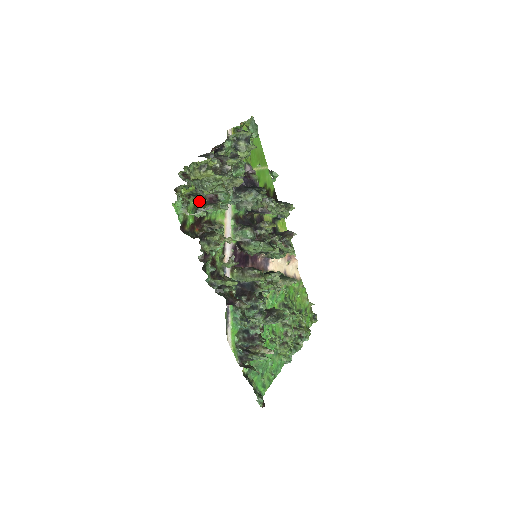
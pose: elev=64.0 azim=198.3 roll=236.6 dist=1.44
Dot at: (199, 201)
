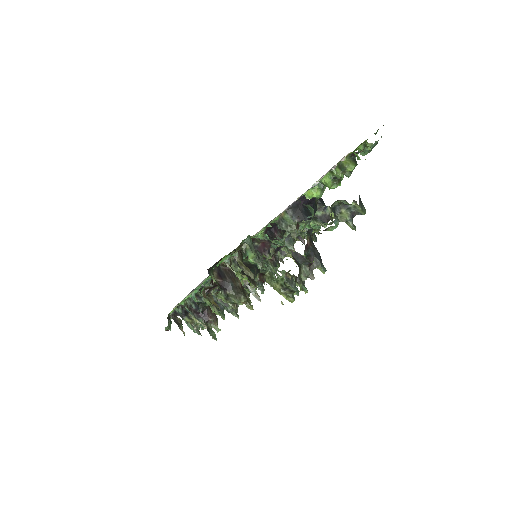
Dot at: occluded
